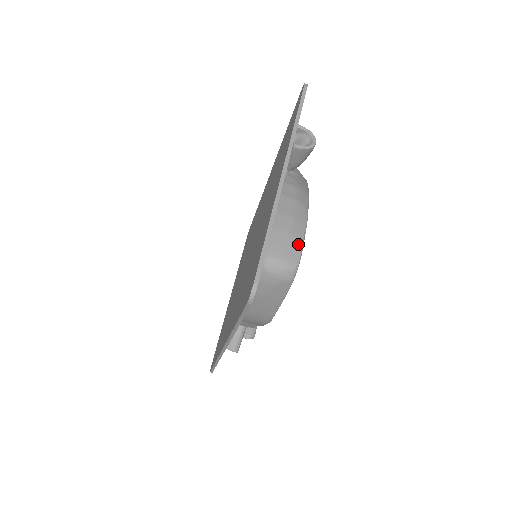
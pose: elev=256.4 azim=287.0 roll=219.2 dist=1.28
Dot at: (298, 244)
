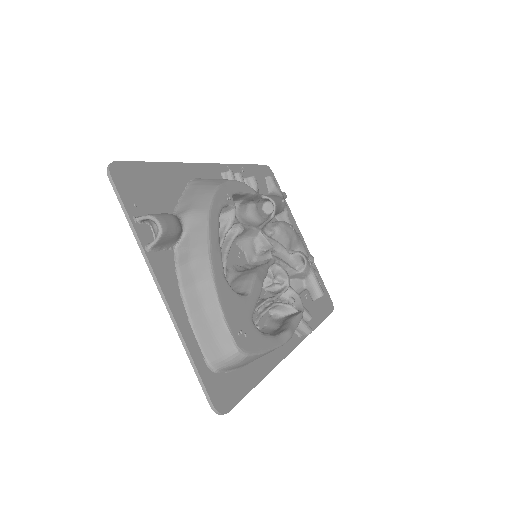
Dot at: (222, 331)
